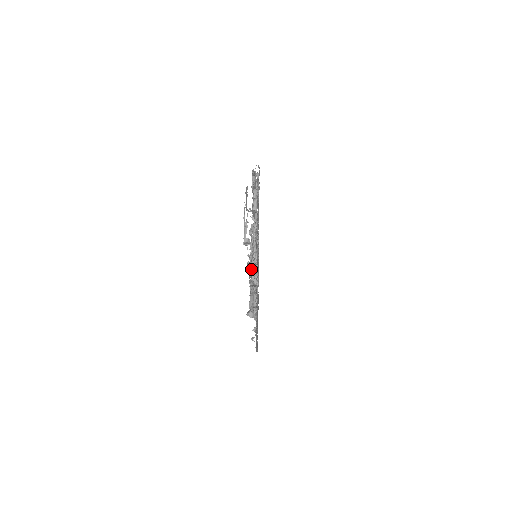
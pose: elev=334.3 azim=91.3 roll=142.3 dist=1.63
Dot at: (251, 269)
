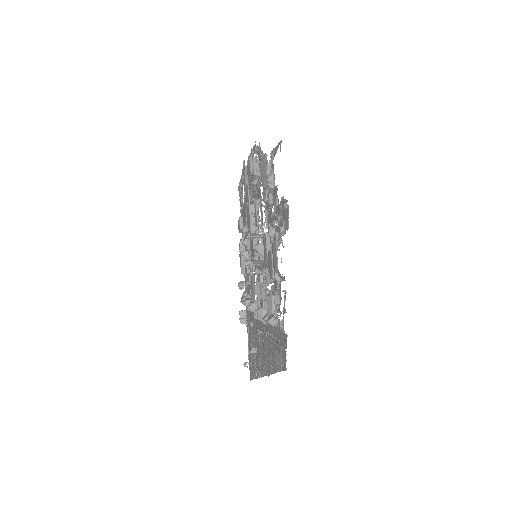
Dot at: (269, 262)
